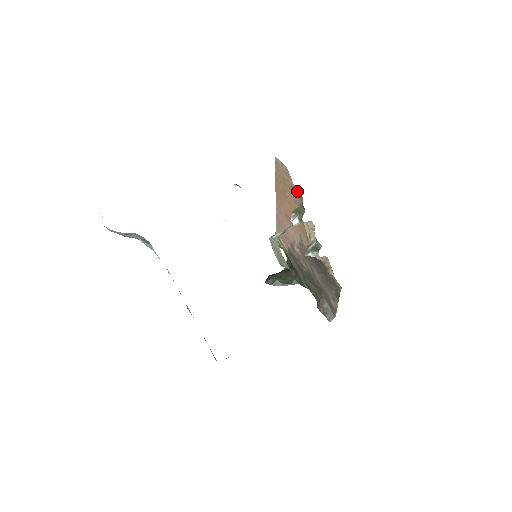
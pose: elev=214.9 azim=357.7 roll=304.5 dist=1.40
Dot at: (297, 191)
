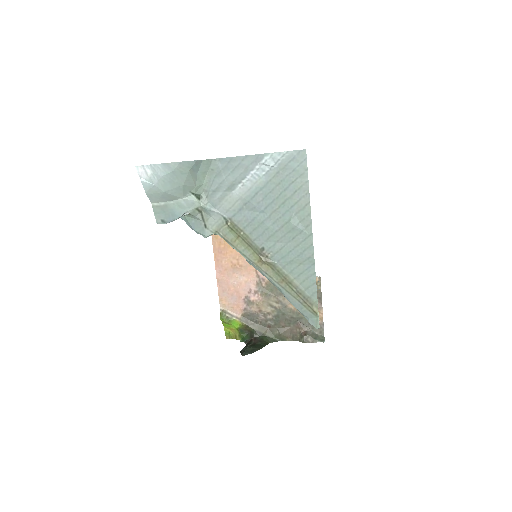
Dot at: occluded
